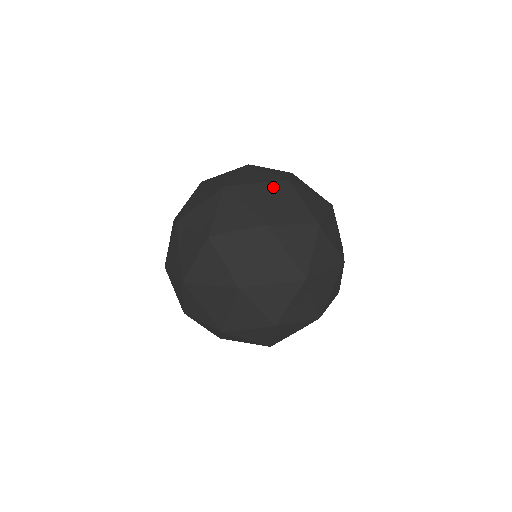
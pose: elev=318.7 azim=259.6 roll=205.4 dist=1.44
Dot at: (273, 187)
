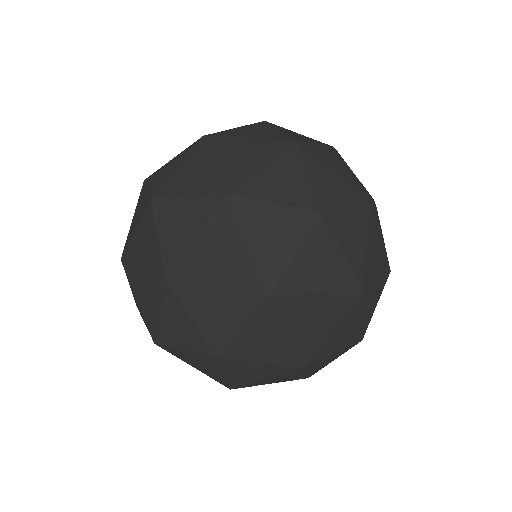
Dot at: (269, 146)
